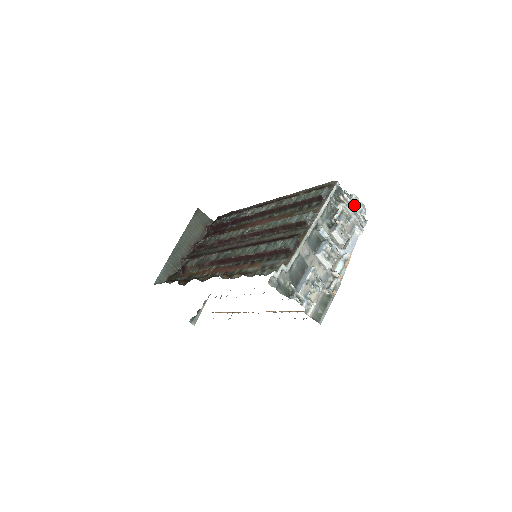
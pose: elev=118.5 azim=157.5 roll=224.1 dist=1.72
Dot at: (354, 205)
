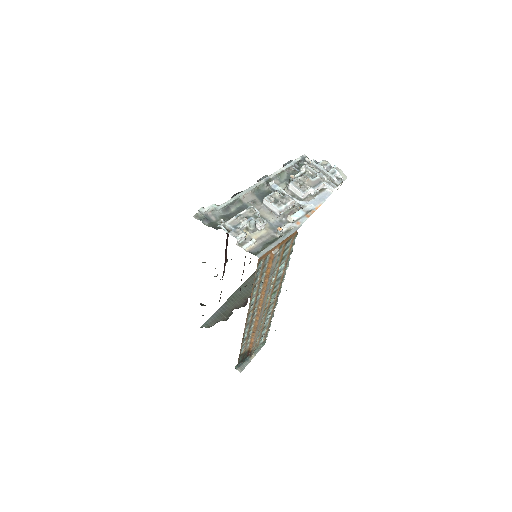
Dot at: (322, 167)
